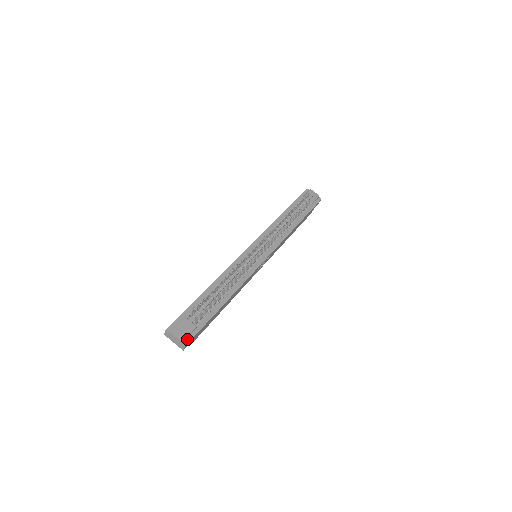
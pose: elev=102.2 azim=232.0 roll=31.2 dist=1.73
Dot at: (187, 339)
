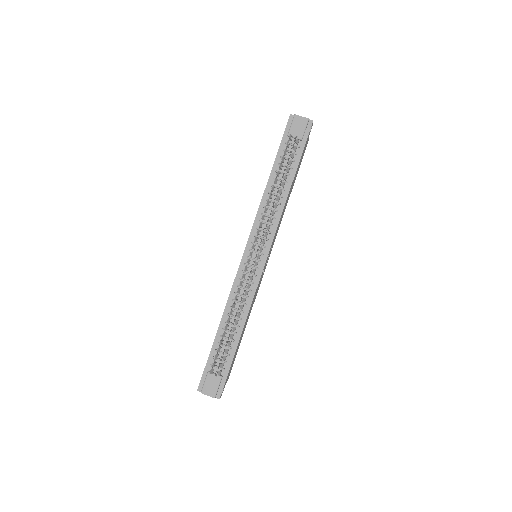
Dot at: (218, 392)
